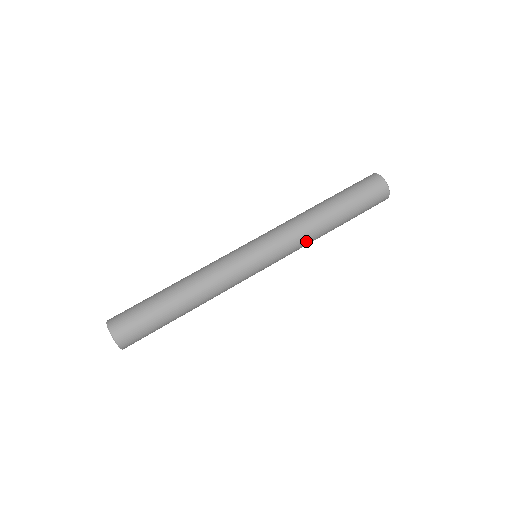
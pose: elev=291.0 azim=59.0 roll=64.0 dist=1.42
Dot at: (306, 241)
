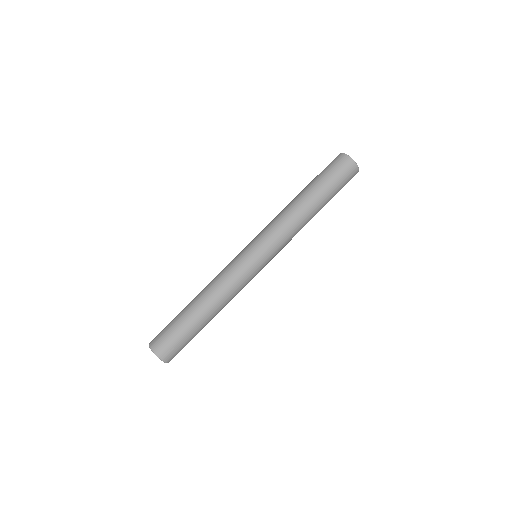
Dot at: (289, 225)
